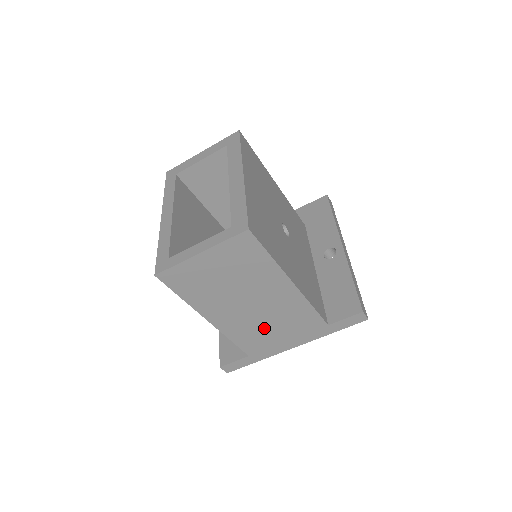
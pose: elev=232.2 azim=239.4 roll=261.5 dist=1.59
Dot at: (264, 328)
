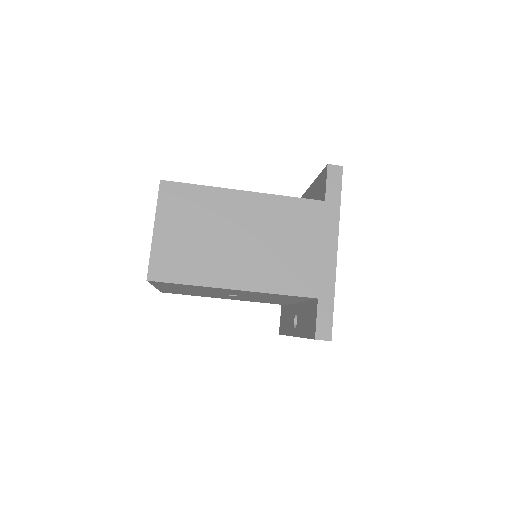
Dot at: (285, 254)
